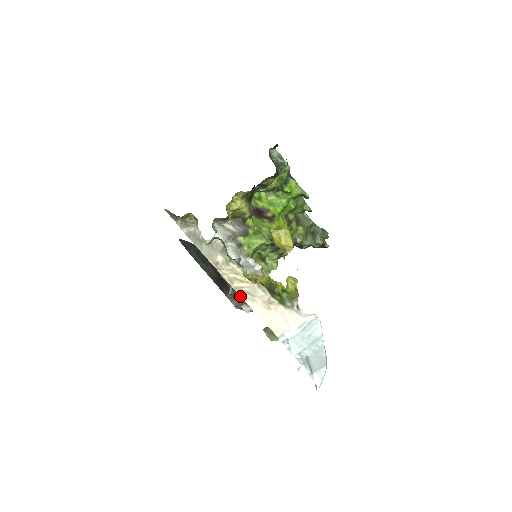
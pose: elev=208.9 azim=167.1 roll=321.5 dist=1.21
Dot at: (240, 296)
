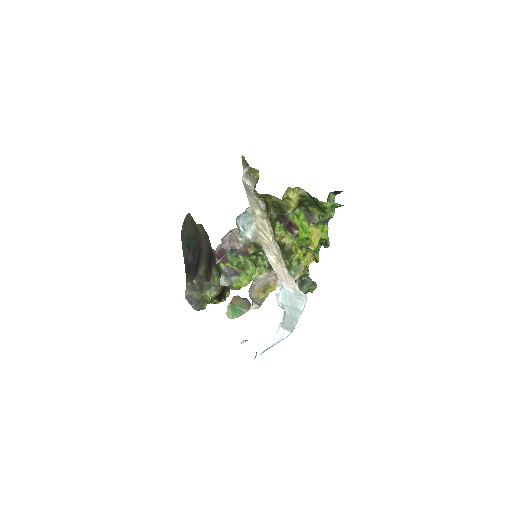
Dot at: (260, 241)
